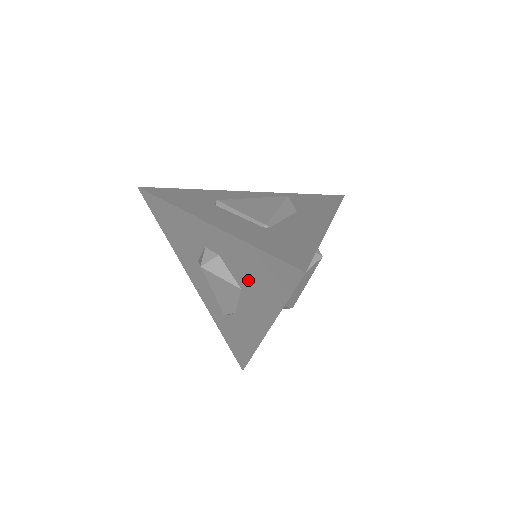
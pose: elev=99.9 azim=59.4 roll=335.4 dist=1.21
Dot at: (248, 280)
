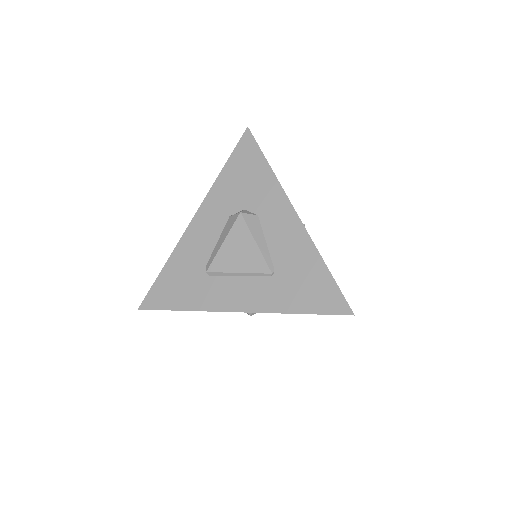
Dot at: occluded
